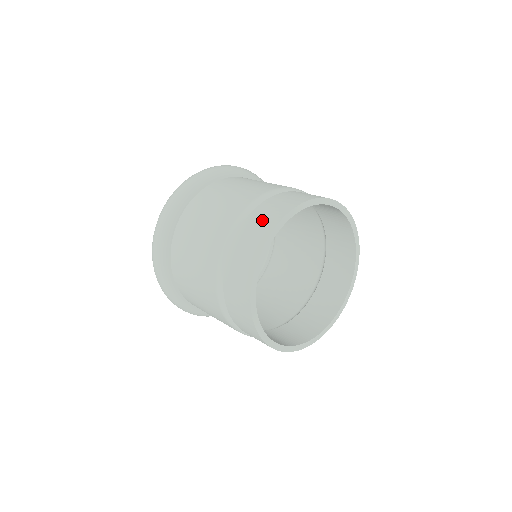
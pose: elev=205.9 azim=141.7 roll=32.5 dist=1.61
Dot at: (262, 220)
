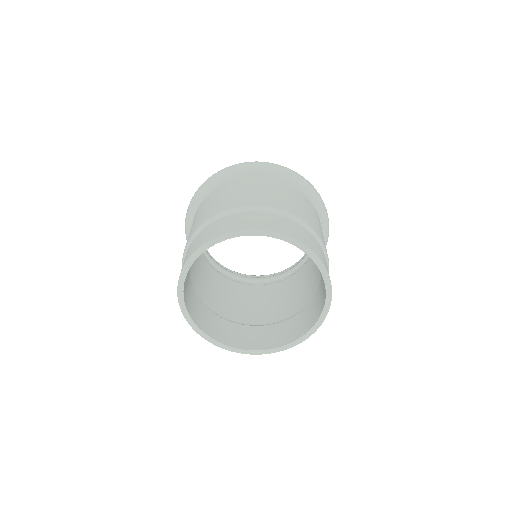
Dot at: (204, 236)
